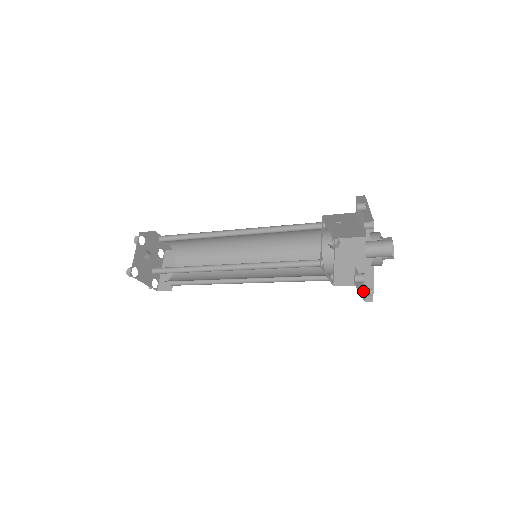
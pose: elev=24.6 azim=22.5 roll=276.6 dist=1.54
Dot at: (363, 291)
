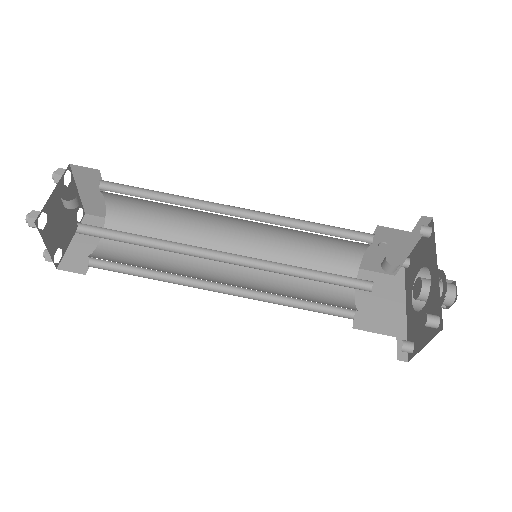
Dot at: (403, 343)
